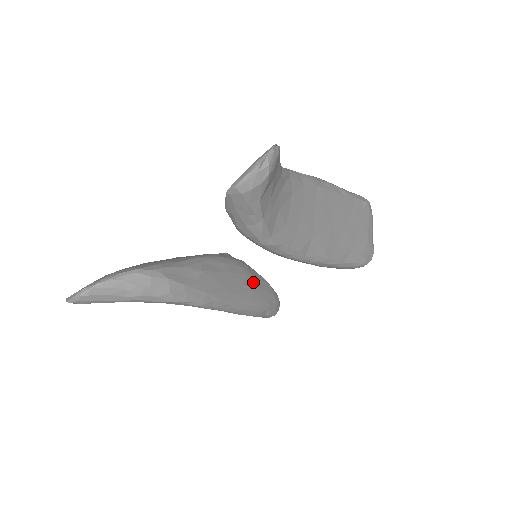
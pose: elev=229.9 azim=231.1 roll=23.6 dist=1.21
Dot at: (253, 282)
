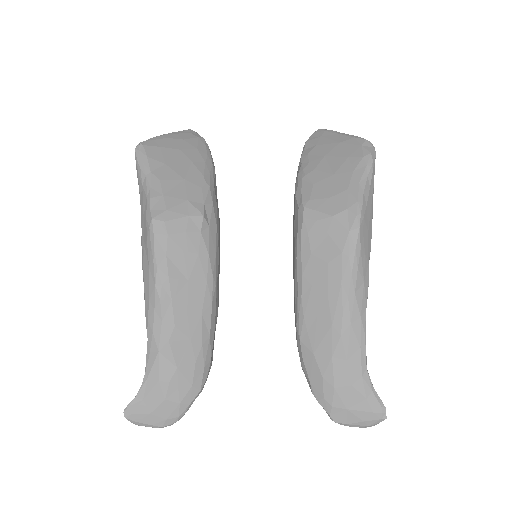
Dot at: occluded
